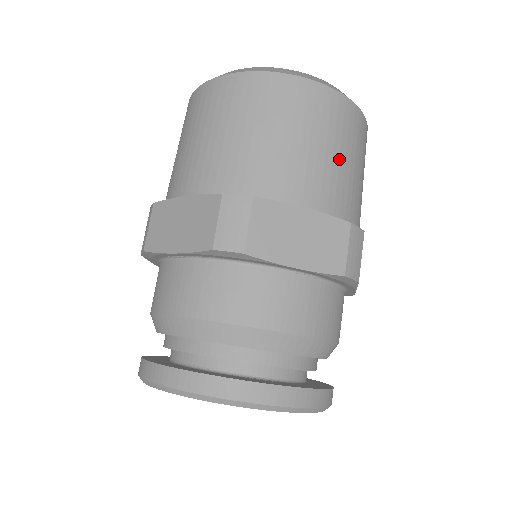
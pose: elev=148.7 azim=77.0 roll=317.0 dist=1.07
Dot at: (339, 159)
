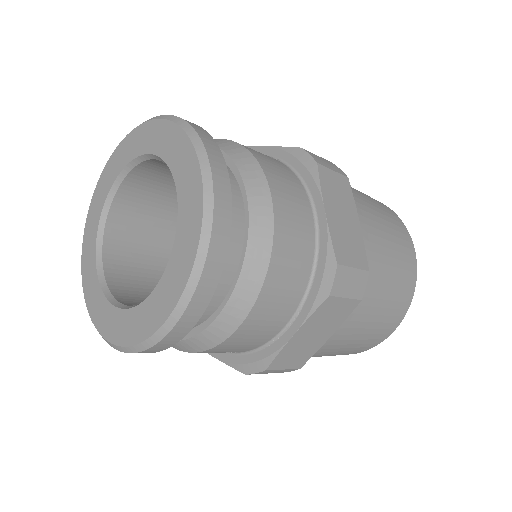
Dot at: occluded
